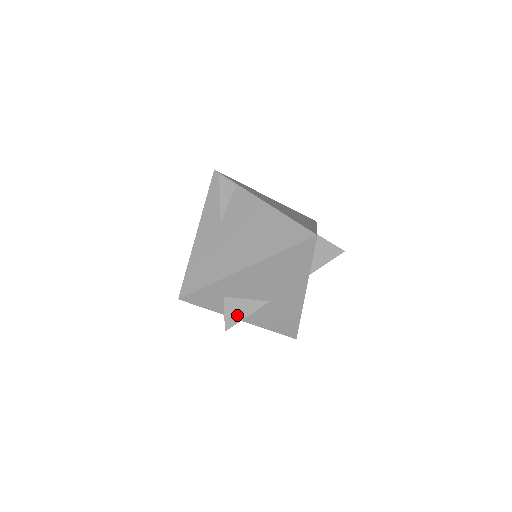
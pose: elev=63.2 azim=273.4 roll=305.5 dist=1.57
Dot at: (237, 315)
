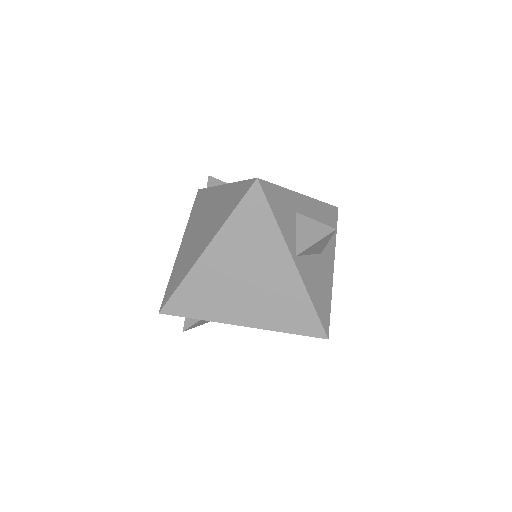
Dot at: occluded
